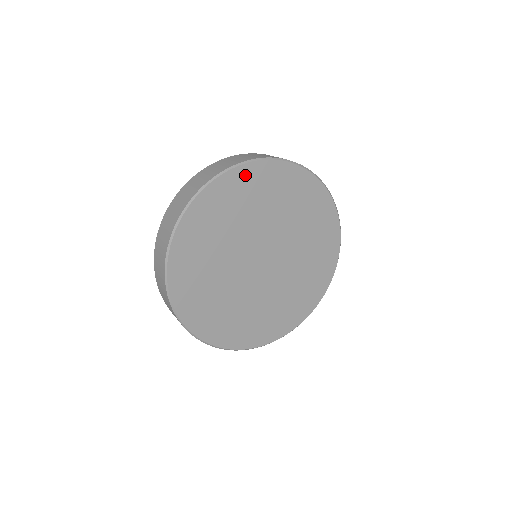
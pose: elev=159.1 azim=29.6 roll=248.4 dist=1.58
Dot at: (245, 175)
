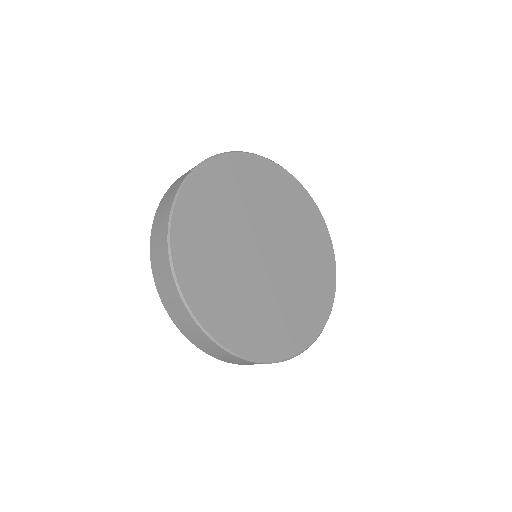
Dot at: (228, 164)
